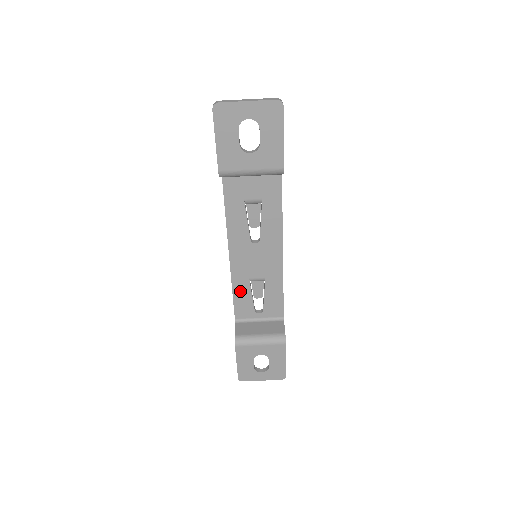
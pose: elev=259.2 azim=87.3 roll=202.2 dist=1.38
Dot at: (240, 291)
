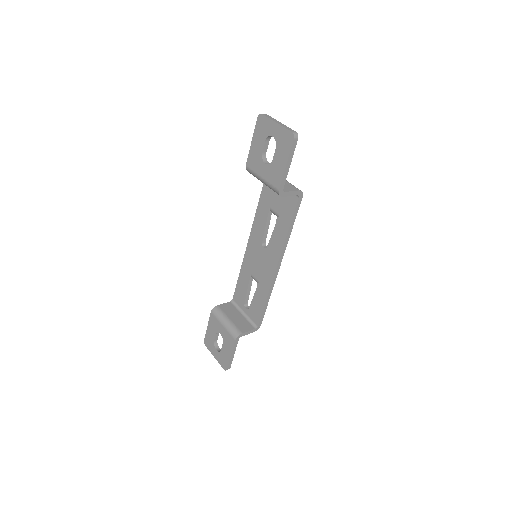
Dot at: (243, 279)
